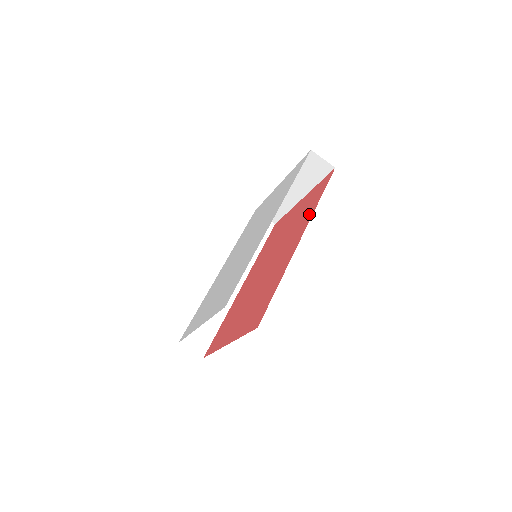
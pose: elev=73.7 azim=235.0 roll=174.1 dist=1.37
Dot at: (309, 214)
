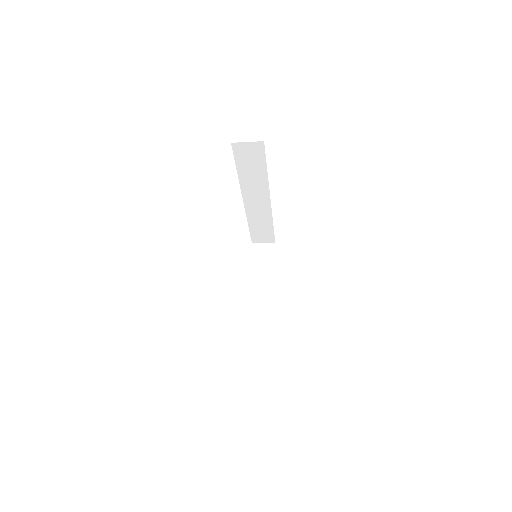
Dot at: occluded
